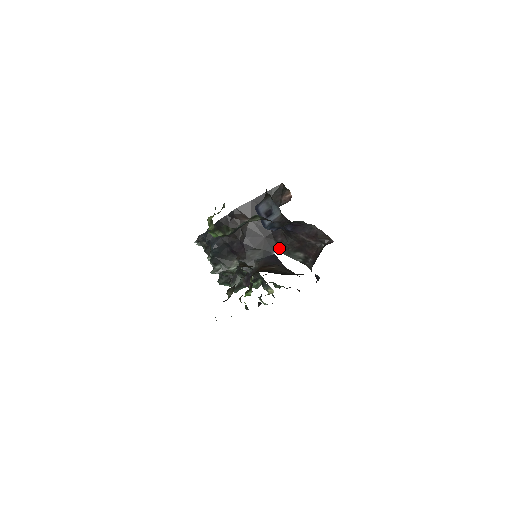
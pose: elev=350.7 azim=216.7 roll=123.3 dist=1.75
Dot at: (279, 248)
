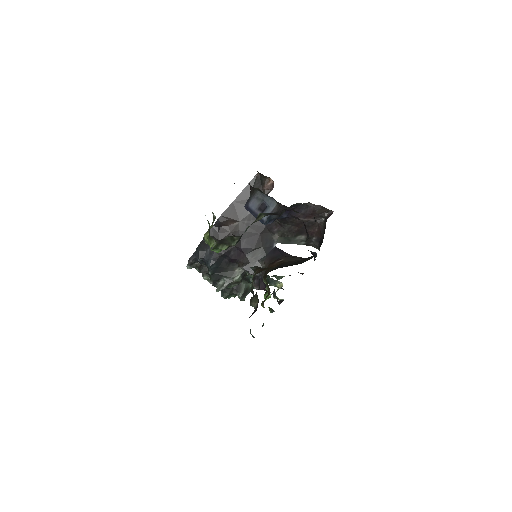
Dot at: (278, 239)
